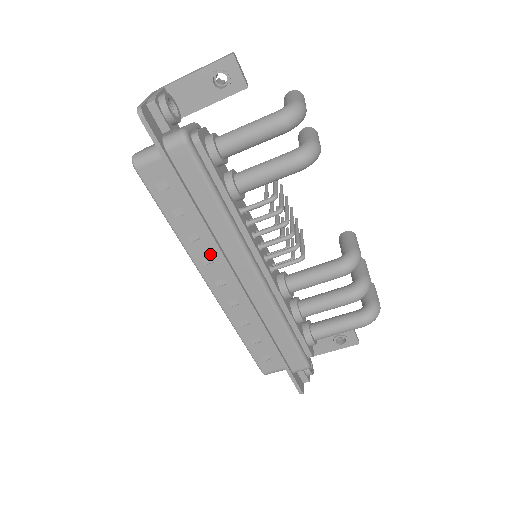
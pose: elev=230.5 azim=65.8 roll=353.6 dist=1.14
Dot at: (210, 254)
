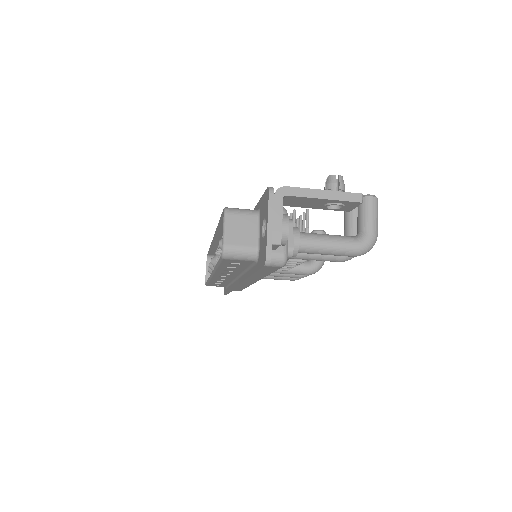
Dot at: (232, 274)
